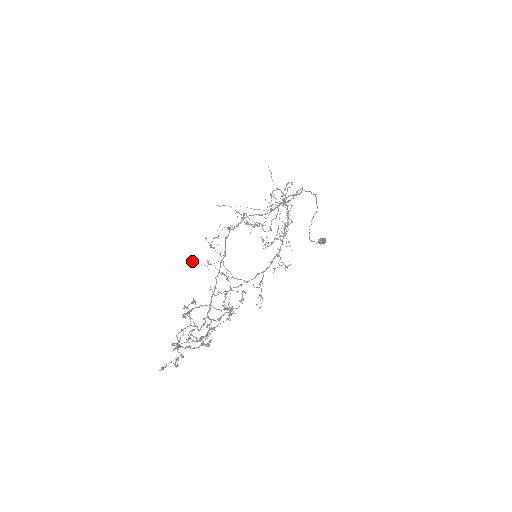
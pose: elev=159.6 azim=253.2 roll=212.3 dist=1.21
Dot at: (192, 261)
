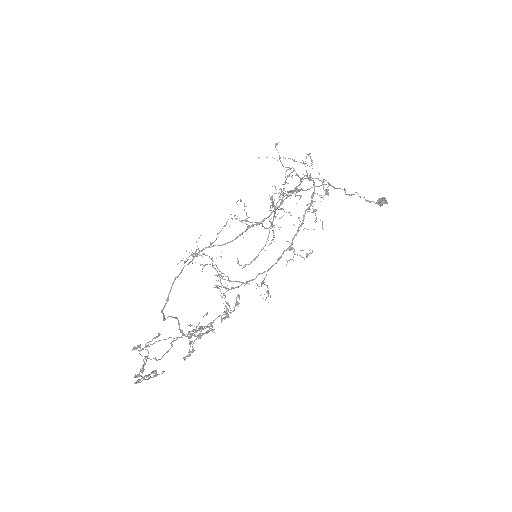
Dot at: occluded
